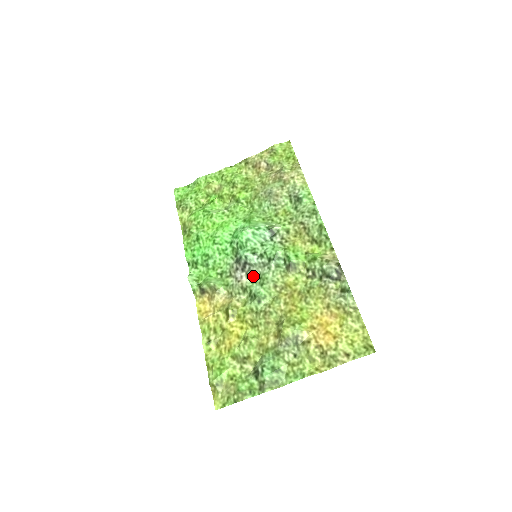
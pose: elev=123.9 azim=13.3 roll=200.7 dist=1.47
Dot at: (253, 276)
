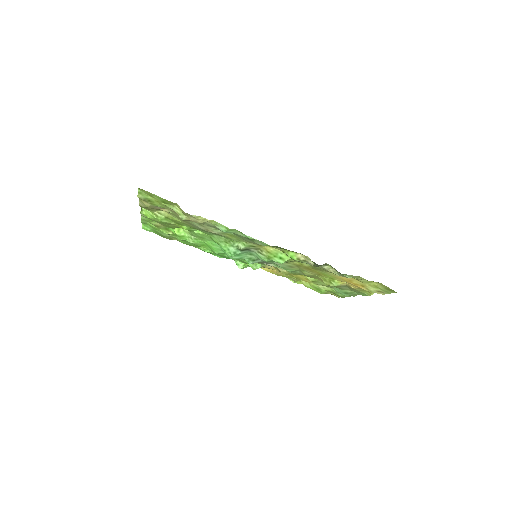
Dot at: occluded
